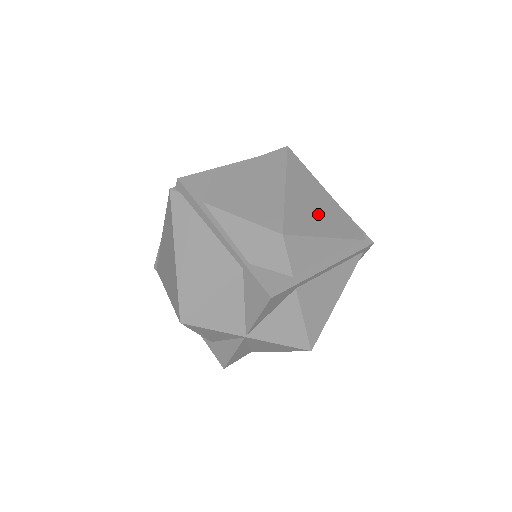
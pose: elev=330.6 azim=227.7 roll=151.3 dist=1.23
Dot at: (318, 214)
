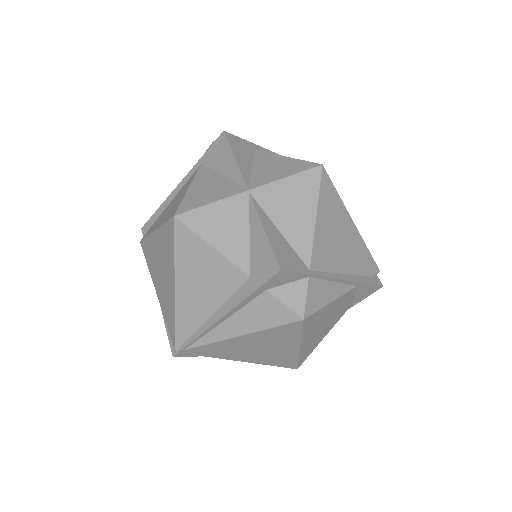
Dot at: occluded
